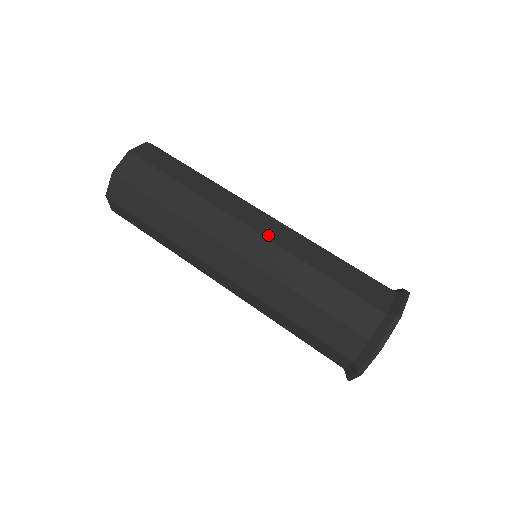
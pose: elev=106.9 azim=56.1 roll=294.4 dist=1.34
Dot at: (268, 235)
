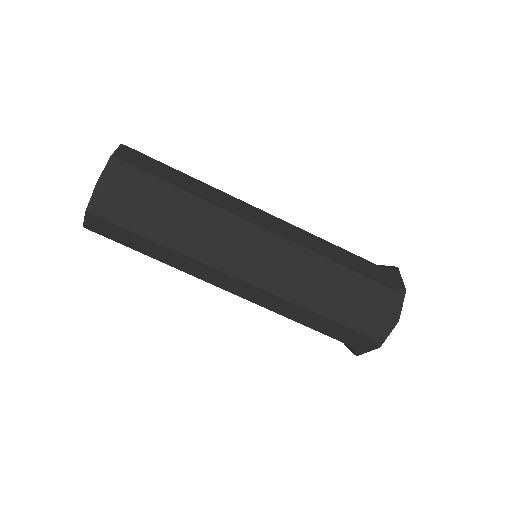
Dot at: (281, 234)
